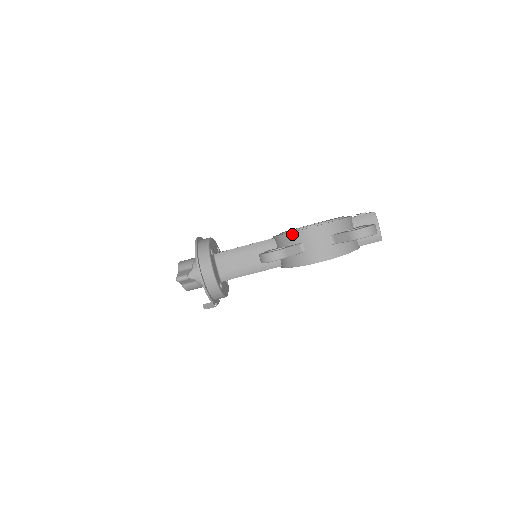
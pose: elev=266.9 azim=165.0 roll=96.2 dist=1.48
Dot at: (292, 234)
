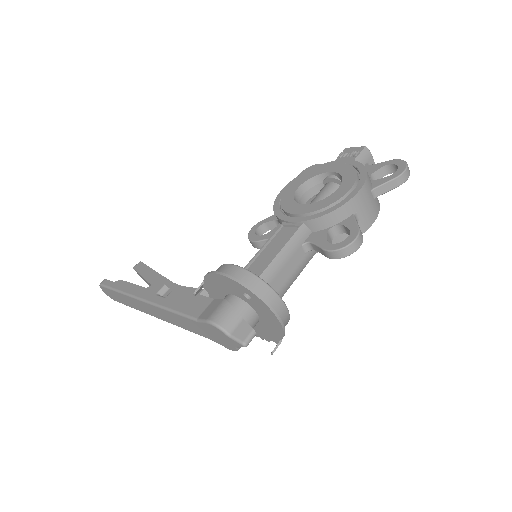
Dot at: (342, 208)
